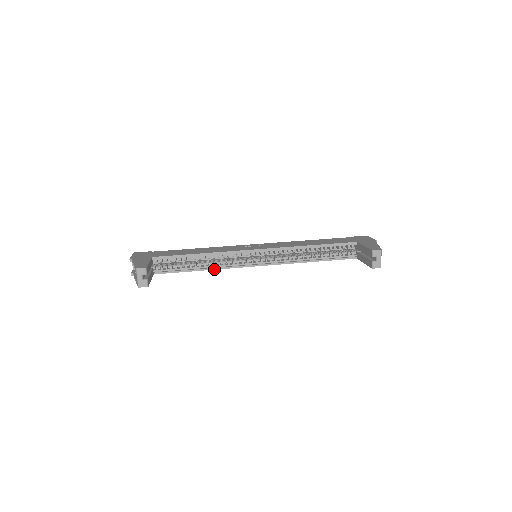
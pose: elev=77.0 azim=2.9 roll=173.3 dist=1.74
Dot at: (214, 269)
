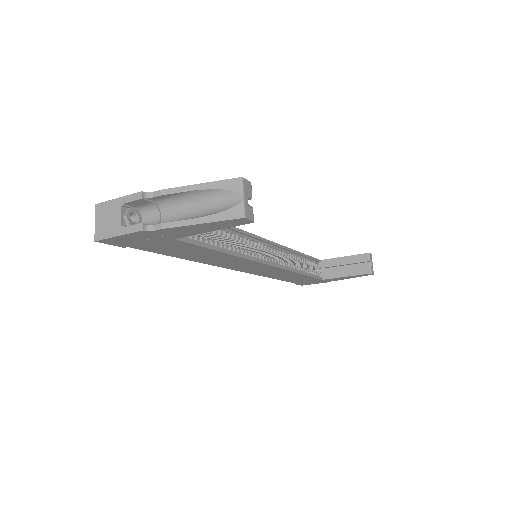
Dot at: (238, 256)
